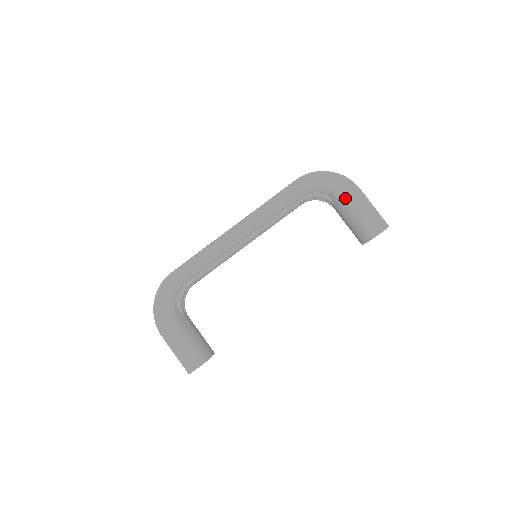
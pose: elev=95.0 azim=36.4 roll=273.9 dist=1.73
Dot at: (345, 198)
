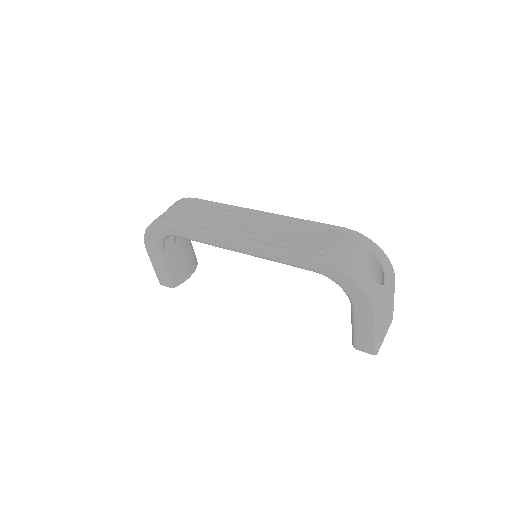
Dot at: (355, 311)
